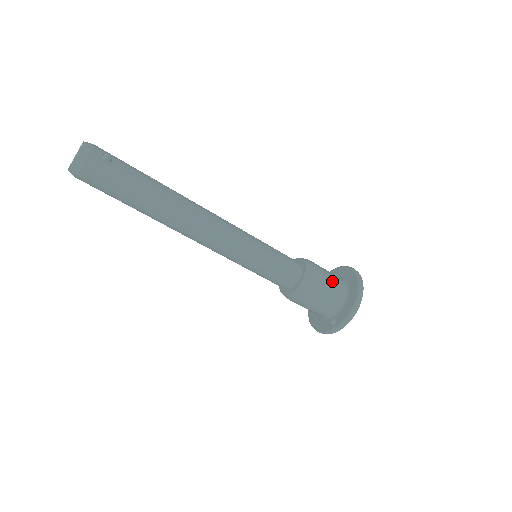
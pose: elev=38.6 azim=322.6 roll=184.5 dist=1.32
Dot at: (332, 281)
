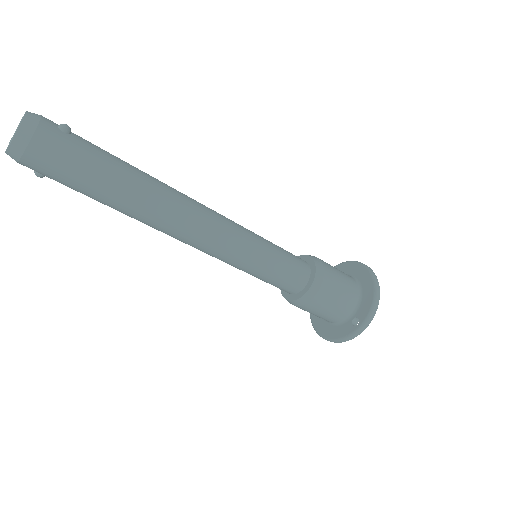
Dot at: (342, 274)
